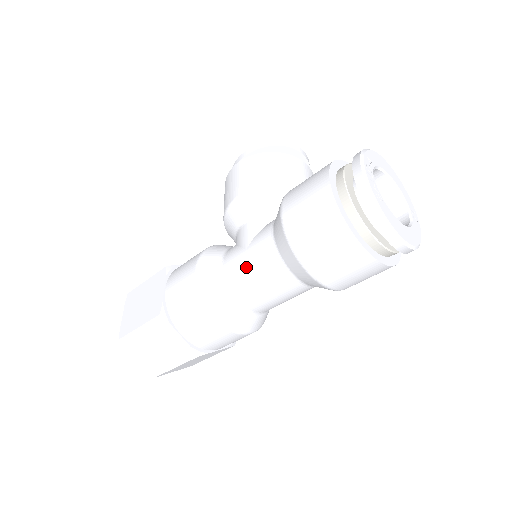
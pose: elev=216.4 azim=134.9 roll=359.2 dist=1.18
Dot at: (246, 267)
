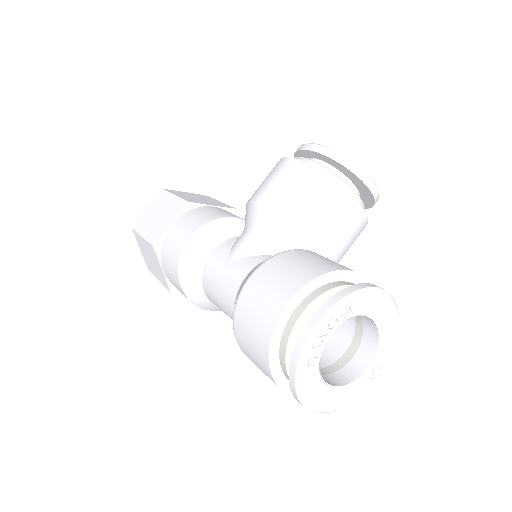
Dot at: (216, 279)
